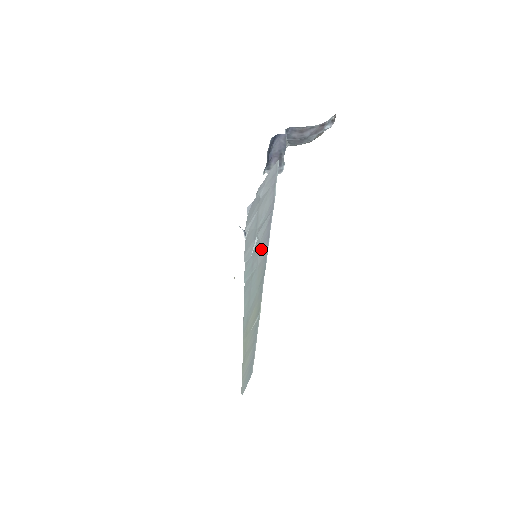
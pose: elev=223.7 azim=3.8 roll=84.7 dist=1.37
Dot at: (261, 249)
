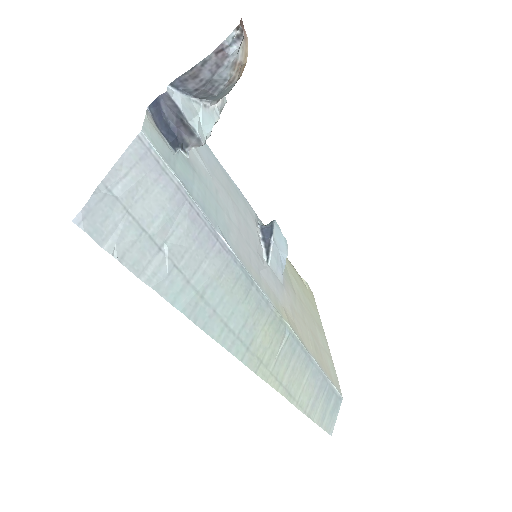
Dot at: (203, 254)
